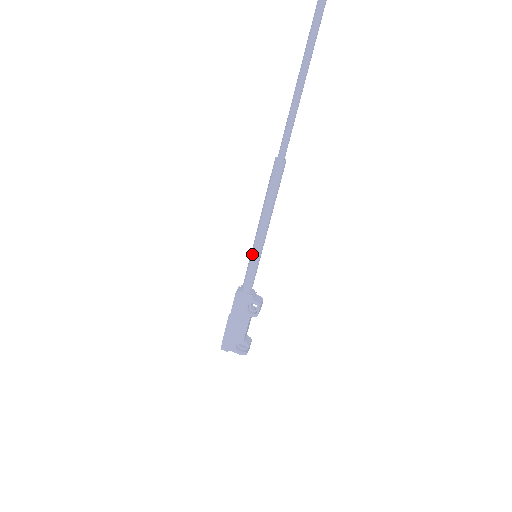
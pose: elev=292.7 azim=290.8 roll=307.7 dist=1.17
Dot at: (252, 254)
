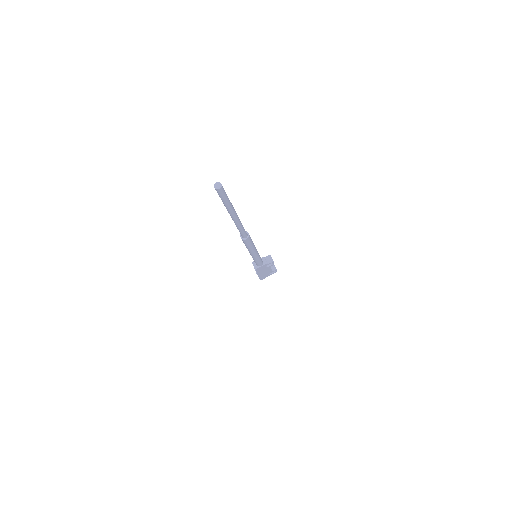
Dot at: (255, 259)
